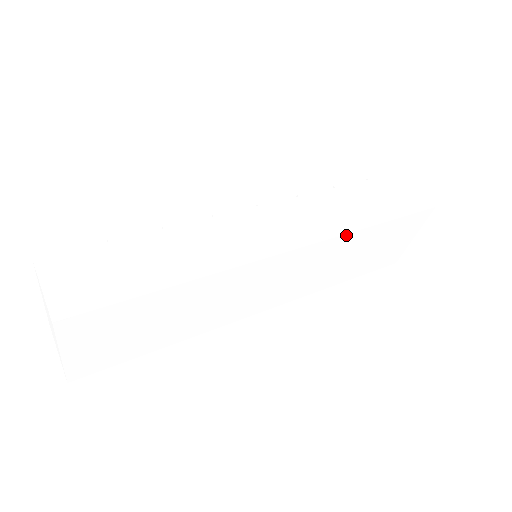
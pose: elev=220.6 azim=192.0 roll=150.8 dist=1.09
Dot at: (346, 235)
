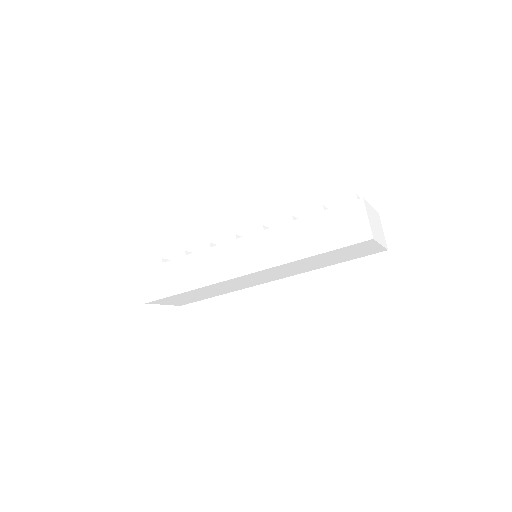
Dot at: (288, 263)
